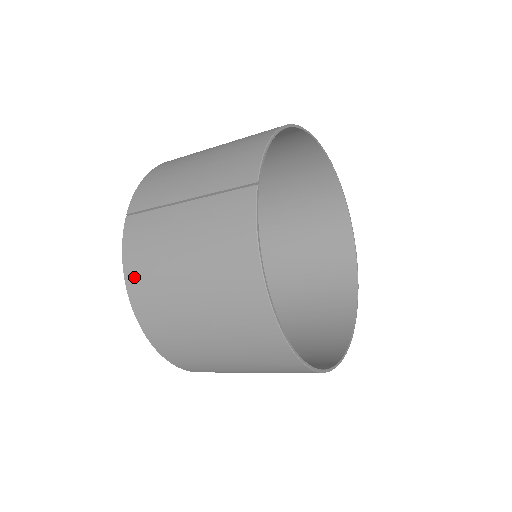
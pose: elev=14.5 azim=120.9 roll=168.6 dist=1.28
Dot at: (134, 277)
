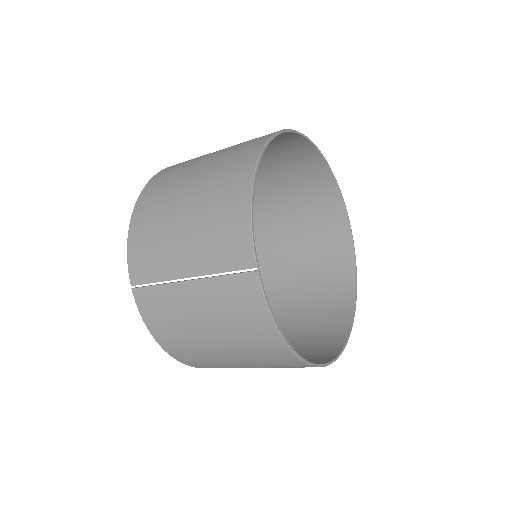
Dot at: (164, 340)
